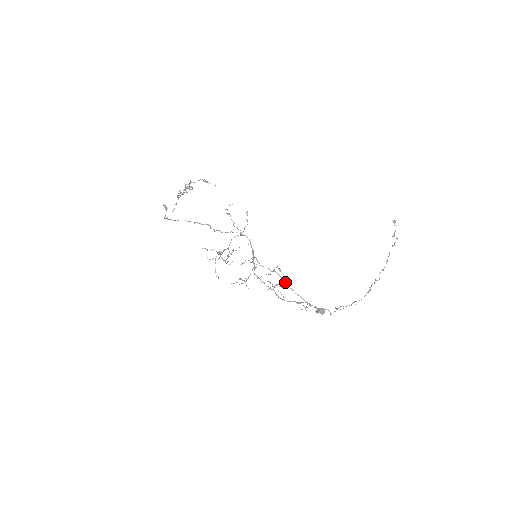
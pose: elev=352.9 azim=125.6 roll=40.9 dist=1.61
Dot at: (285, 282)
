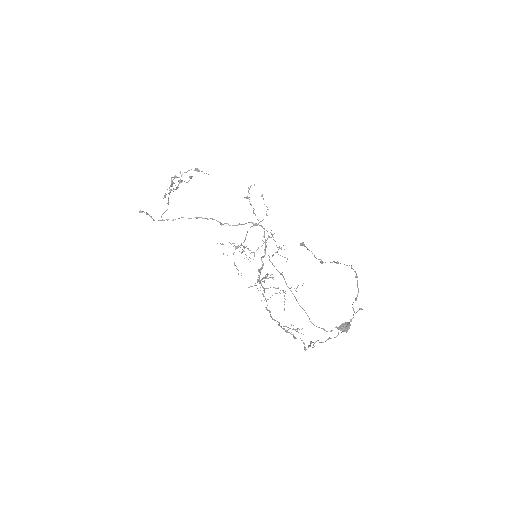
Dot at: occluded
